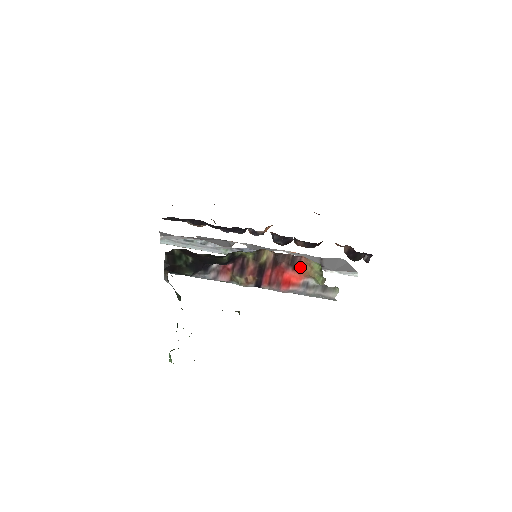
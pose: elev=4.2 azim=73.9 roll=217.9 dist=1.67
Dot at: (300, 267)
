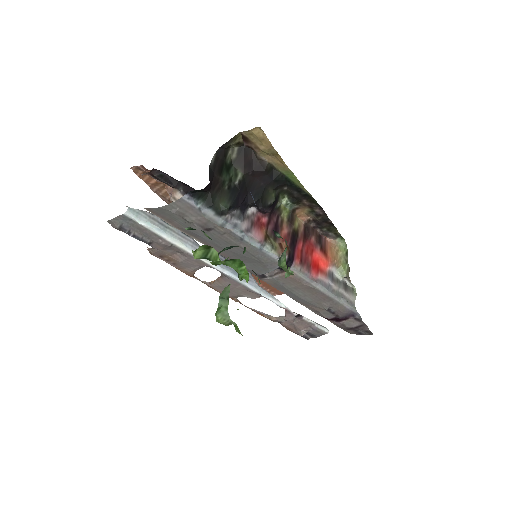
Dot at: (326, 250)
